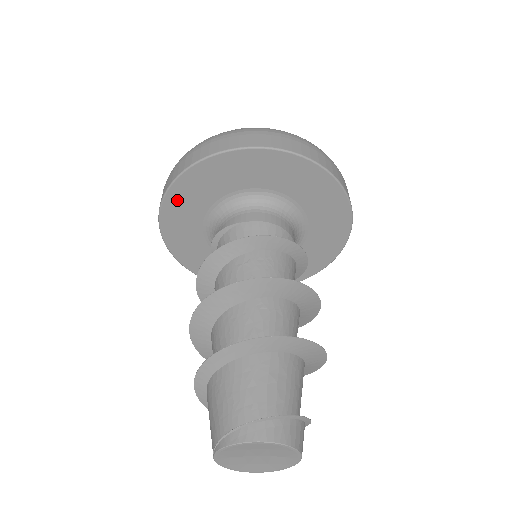
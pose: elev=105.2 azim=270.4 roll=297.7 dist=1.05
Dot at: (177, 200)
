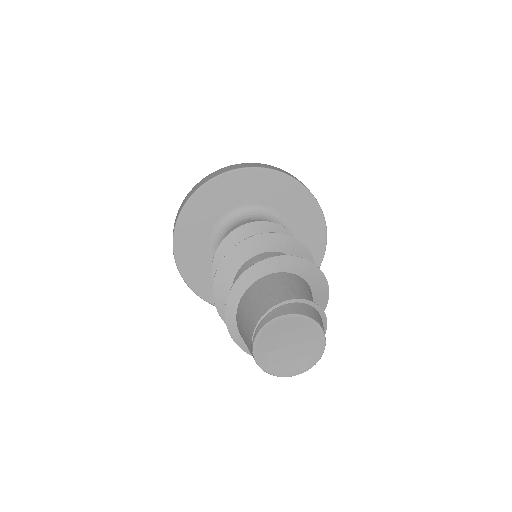
Dot at: (185, 229)
